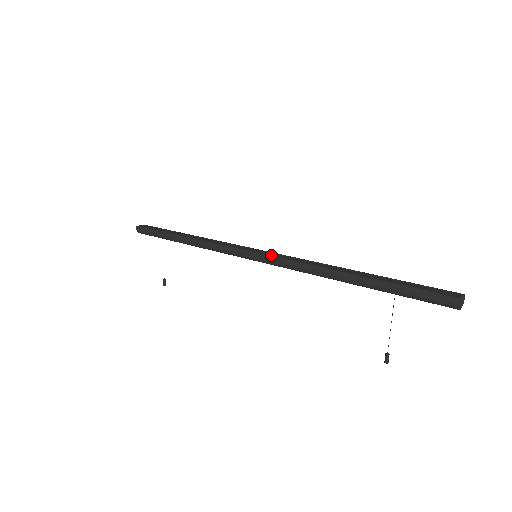
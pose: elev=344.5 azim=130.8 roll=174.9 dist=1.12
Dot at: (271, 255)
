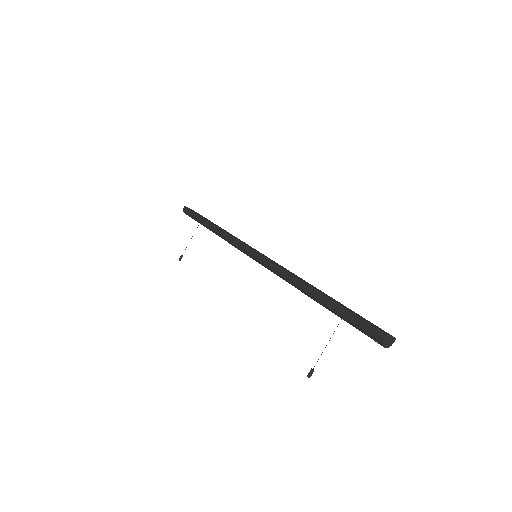
Dot at: occluded
